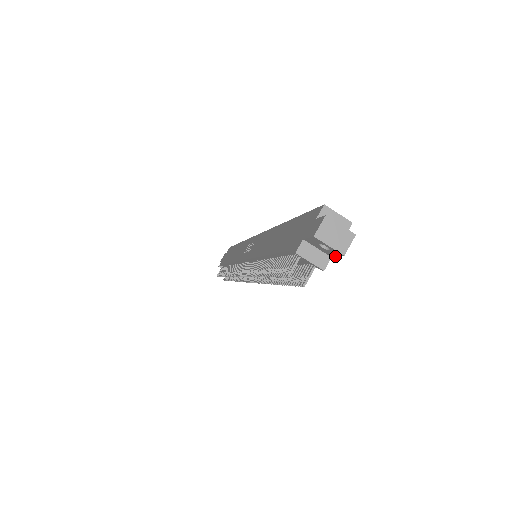
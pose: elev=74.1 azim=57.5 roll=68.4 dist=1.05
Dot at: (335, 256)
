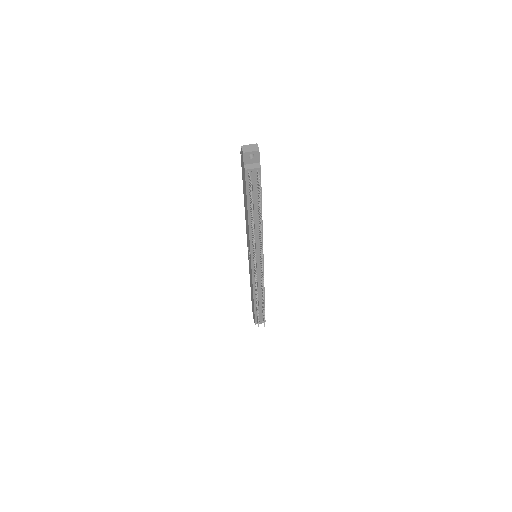
Dot at: (259, 158)
